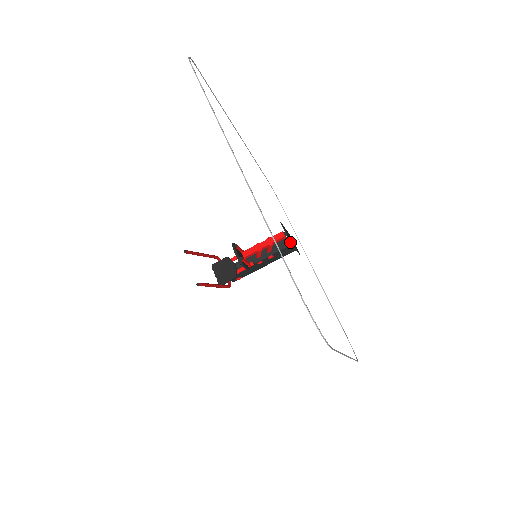
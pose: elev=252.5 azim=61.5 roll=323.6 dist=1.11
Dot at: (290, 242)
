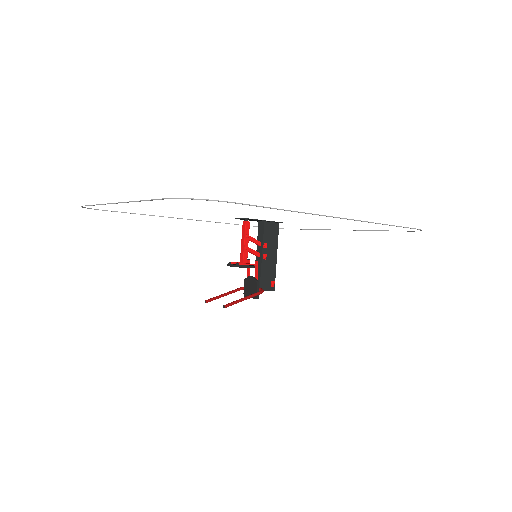
Dot at: (251, 219)
